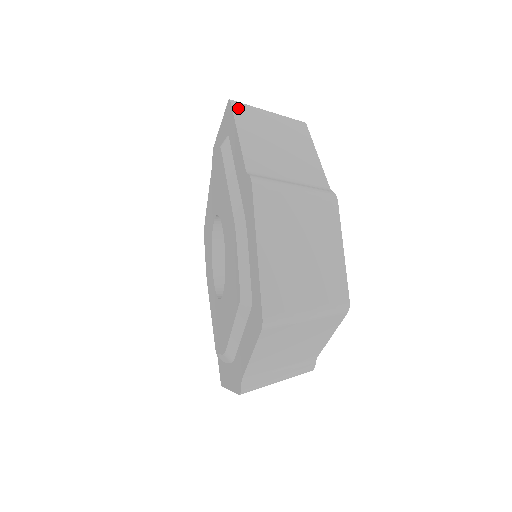
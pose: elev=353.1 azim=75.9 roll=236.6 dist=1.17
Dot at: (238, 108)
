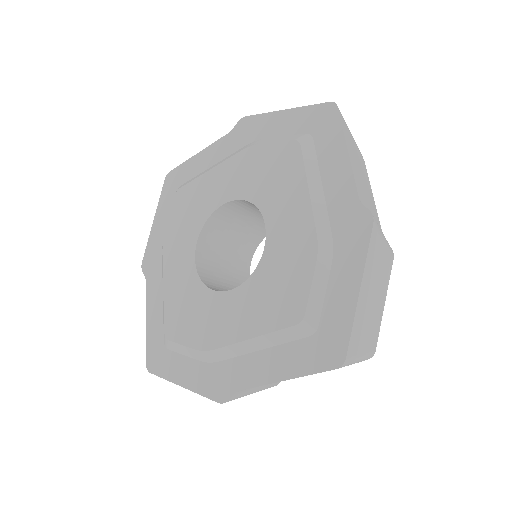
Dot at: (342, 118)
